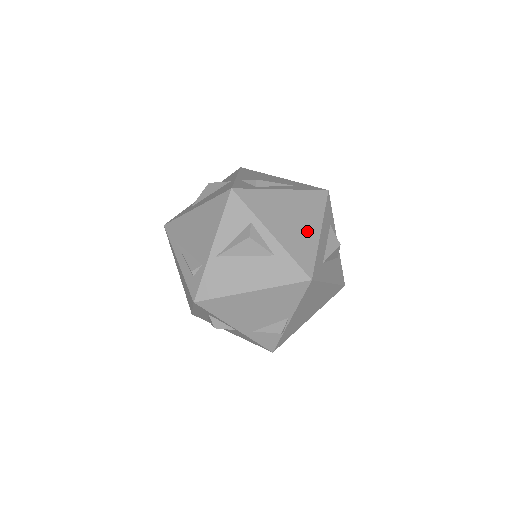
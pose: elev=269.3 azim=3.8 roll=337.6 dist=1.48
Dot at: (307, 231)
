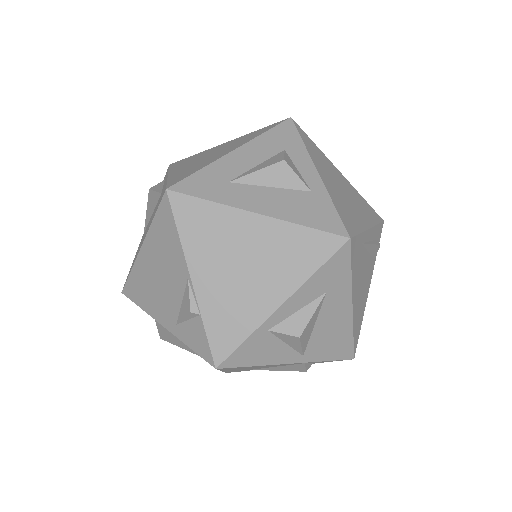
Dot at: (215, 157)
